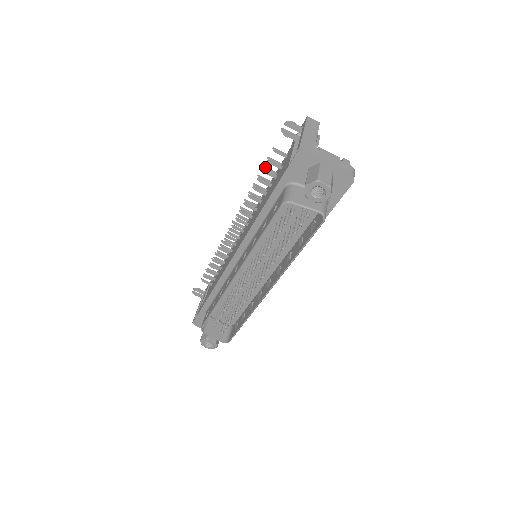
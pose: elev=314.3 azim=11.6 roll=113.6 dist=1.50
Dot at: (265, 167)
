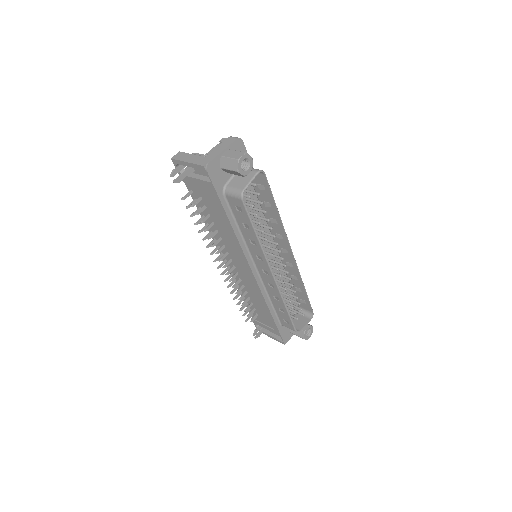
Dot at: (192, 214)
